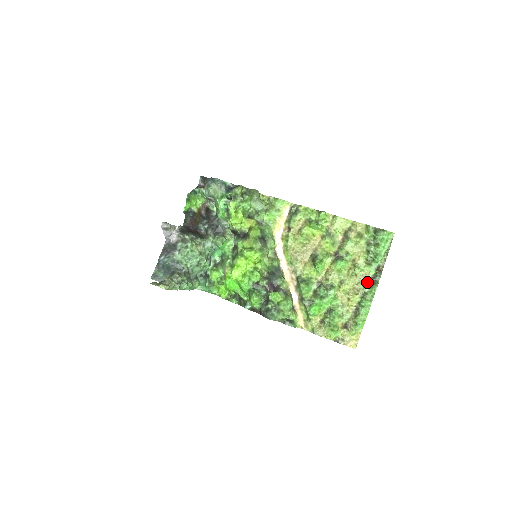
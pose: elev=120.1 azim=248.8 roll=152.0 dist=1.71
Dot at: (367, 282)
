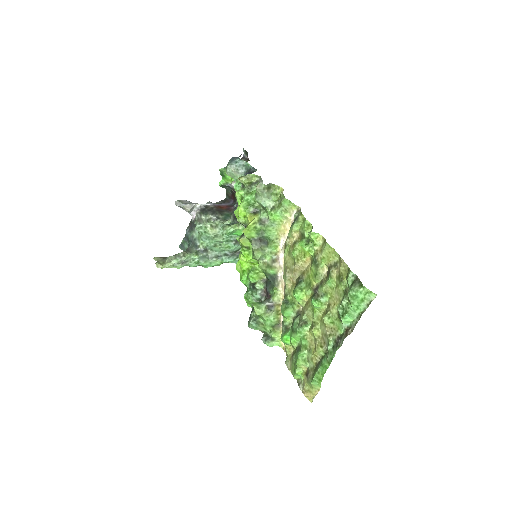
Dot at: (333, 339)
